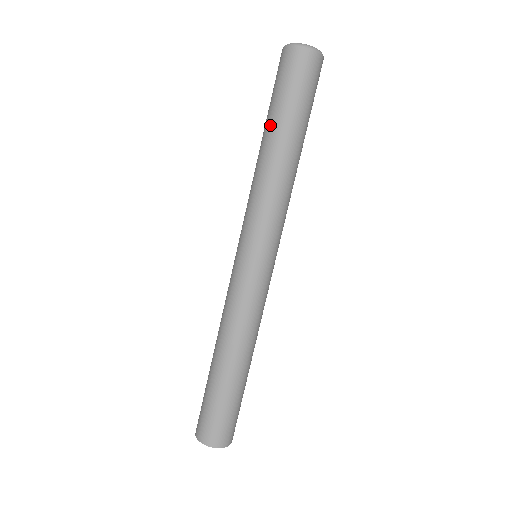
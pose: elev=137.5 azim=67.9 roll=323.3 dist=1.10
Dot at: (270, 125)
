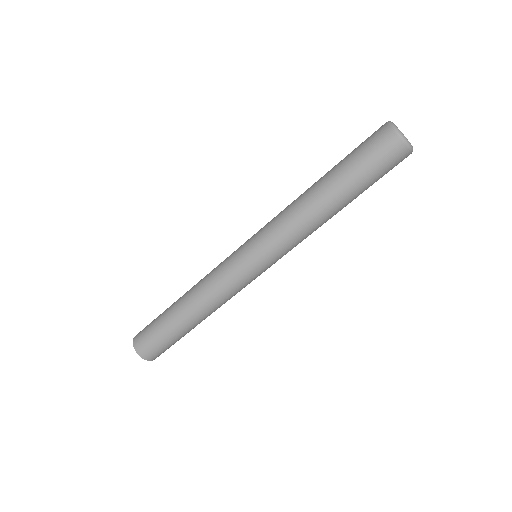
Dot at: (335, 179)
